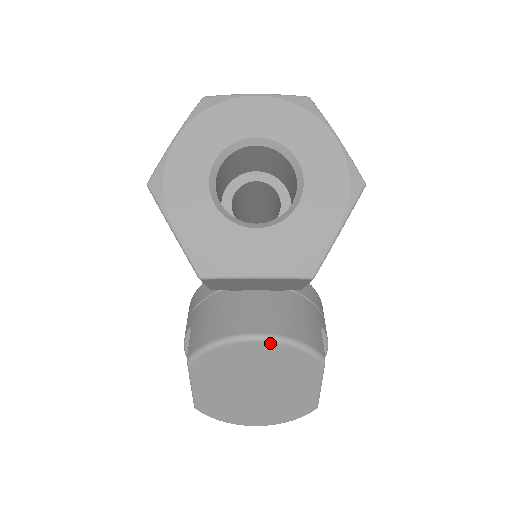
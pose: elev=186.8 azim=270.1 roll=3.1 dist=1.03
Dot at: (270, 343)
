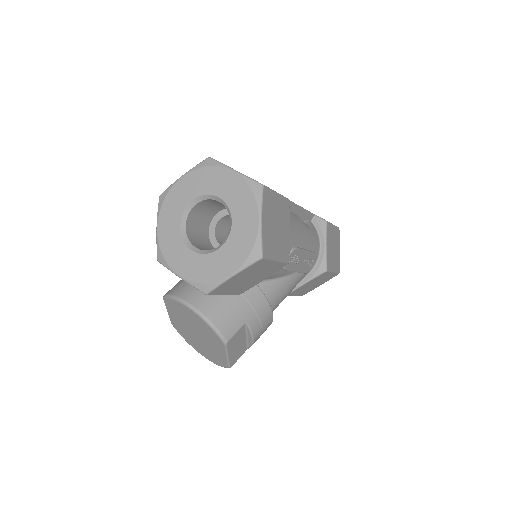
Dot at: (196, 314)
